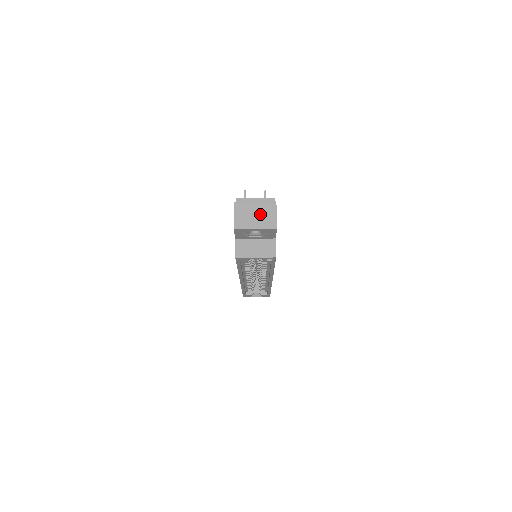
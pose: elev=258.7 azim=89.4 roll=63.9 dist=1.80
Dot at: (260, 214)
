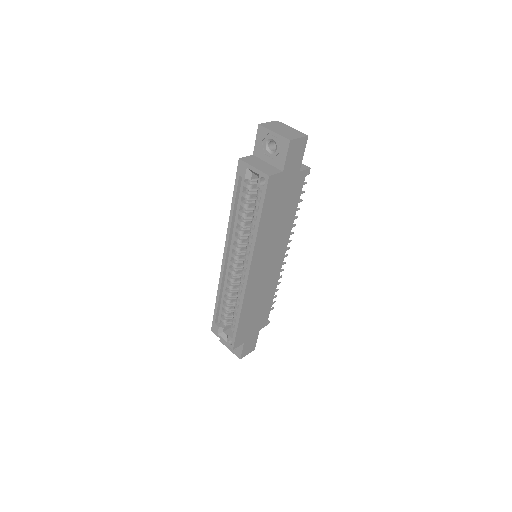
Dot at: (288, 131)
